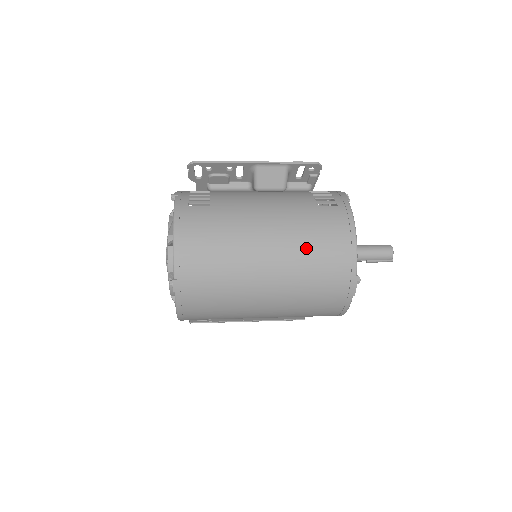
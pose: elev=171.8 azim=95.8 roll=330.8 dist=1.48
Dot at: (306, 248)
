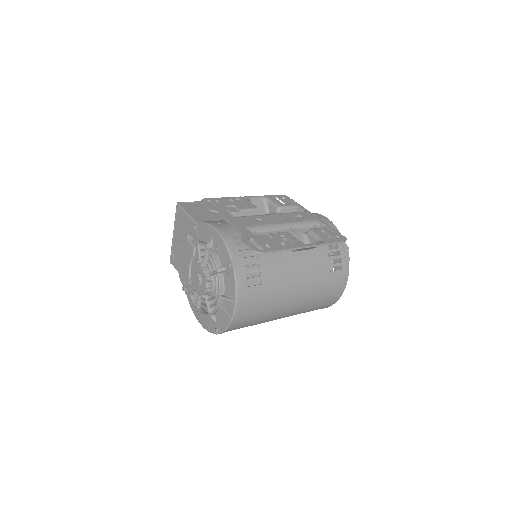
Dot at: (313, 304)
